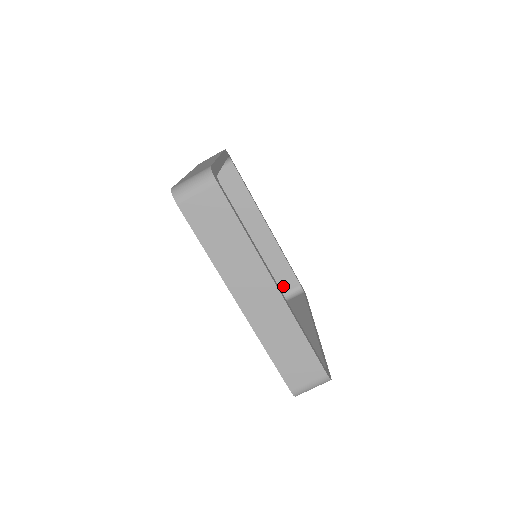
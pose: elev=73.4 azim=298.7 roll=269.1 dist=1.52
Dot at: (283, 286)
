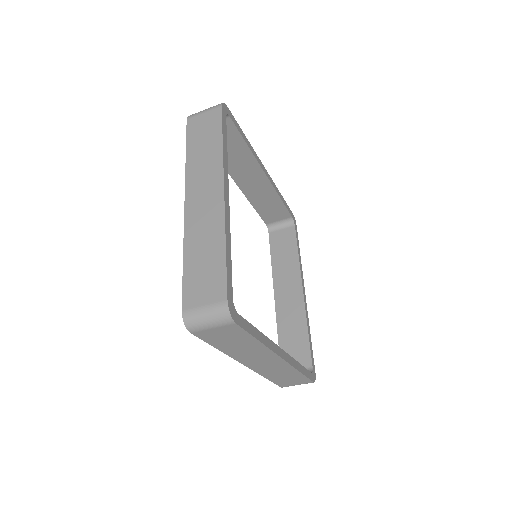
Dot at: (274, 217)
